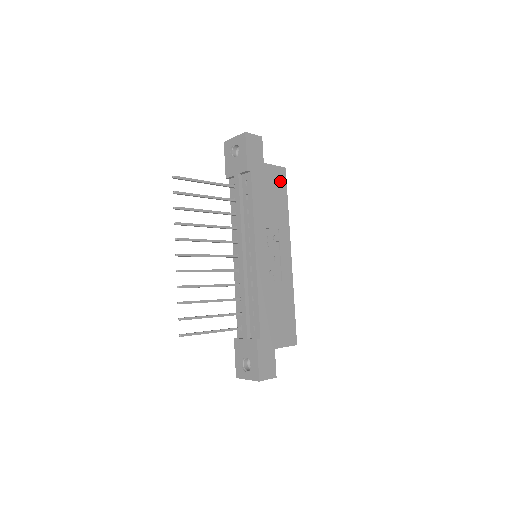
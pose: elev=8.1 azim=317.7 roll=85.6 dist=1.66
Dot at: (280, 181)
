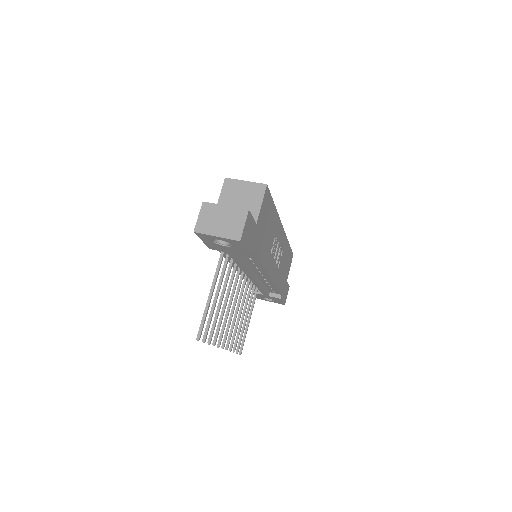
Dot at: (267, 204)
